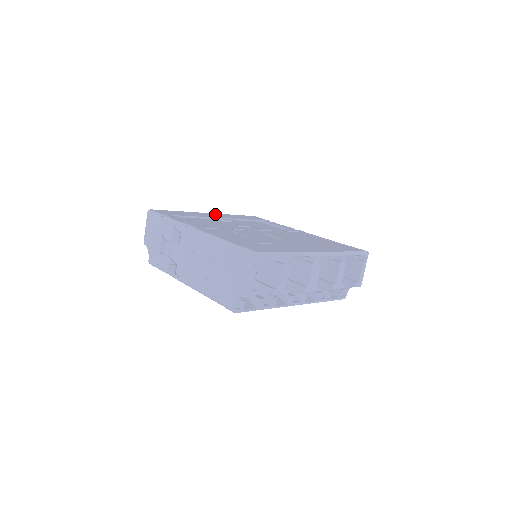
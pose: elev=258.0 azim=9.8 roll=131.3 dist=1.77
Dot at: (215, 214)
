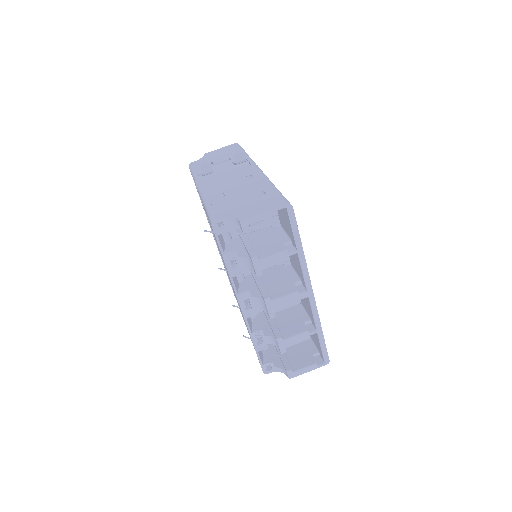
Dot at: occluded
